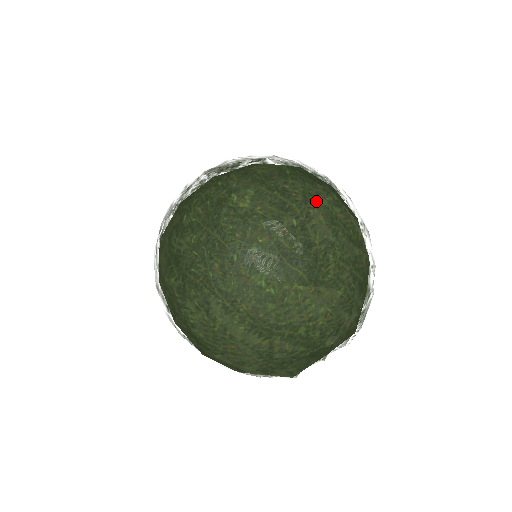
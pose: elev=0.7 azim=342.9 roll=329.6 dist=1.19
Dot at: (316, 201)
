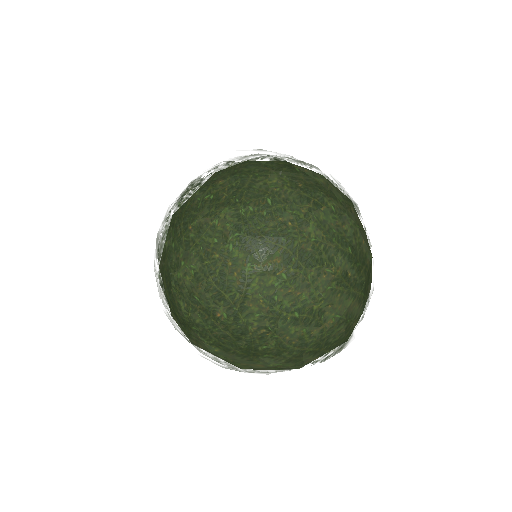
Dot at: (254, 288)
